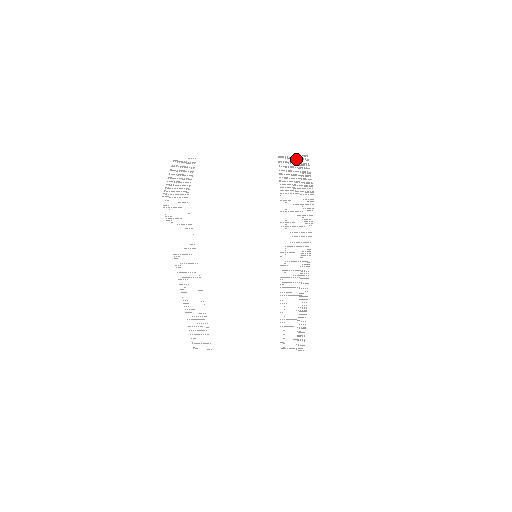
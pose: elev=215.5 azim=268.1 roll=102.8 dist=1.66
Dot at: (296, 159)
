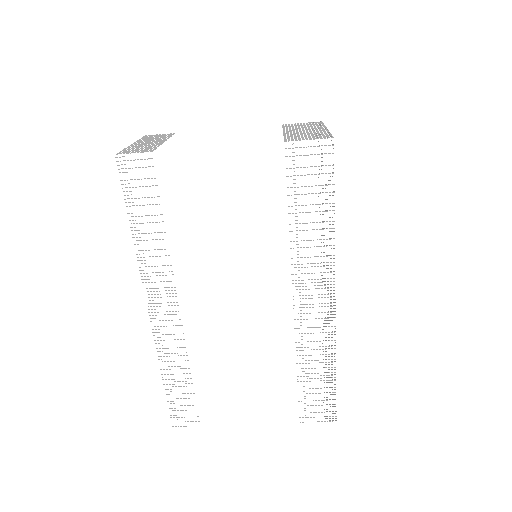
Dot at: (306, 124)
